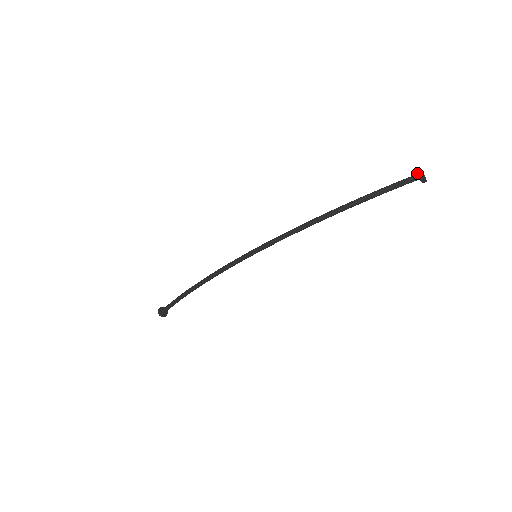
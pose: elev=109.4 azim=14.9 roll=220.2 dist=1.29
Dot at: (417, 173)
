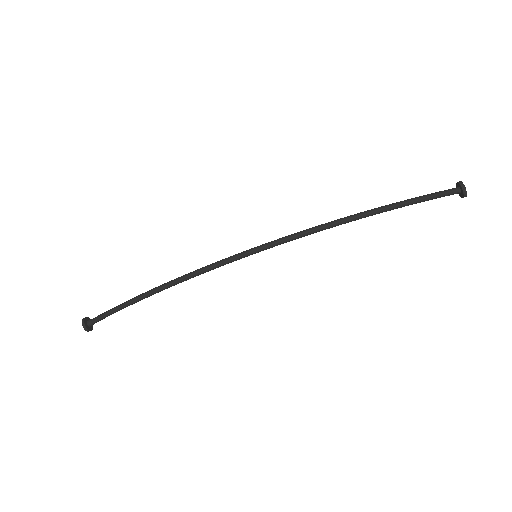
Dot at: (461, 185)
